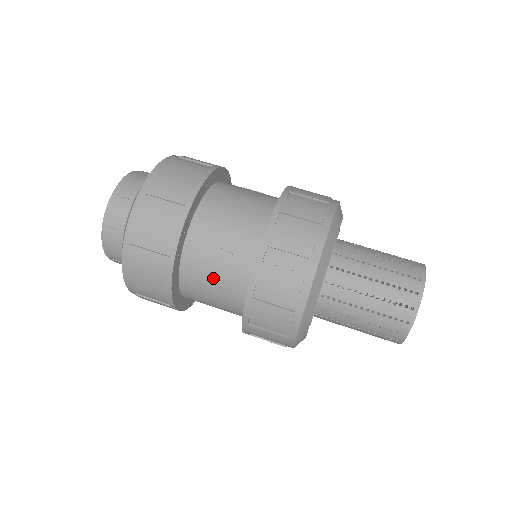
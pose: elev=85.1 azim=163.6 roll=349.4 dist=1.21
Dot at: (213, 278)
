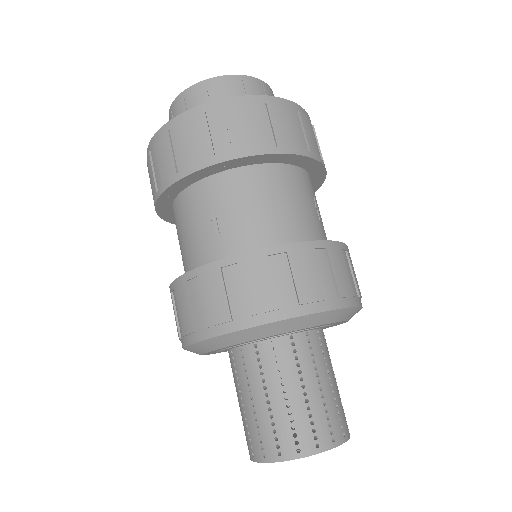
Dot at: (190, 230)
